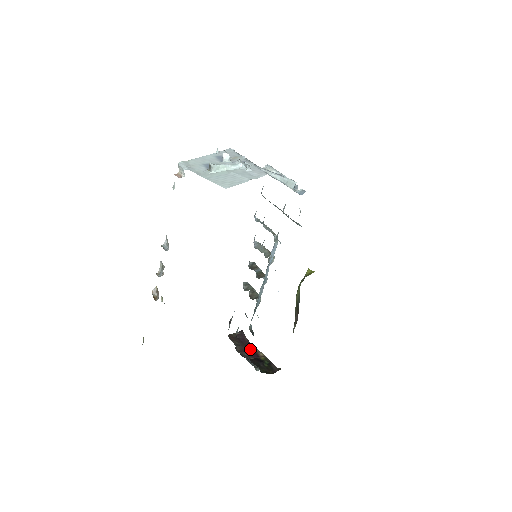
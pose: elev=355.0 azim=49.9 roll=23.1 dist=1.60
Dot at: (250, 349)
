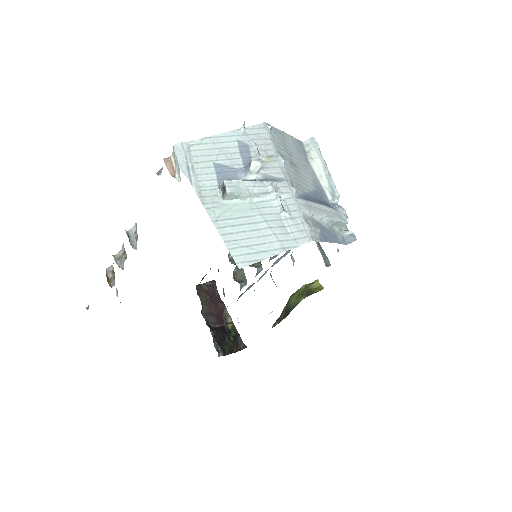
Dot at: (218, 310)
